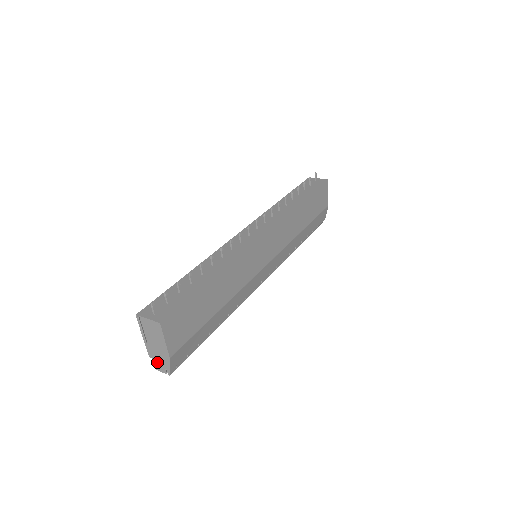
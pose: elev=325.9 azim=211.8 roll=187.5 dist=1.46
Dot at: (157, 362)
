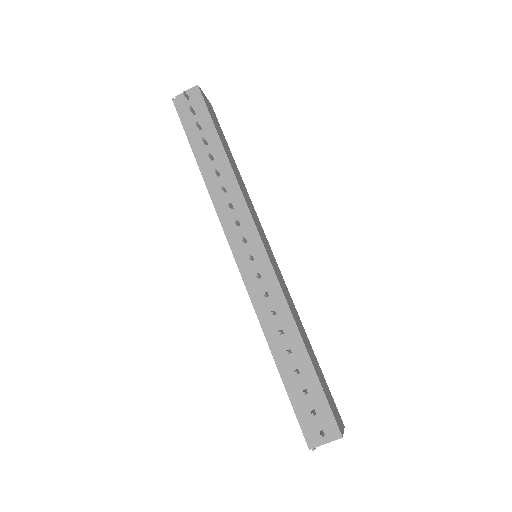
Dot at: occluded
